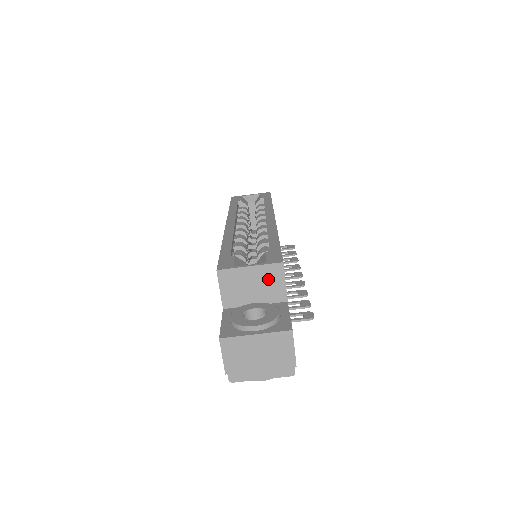
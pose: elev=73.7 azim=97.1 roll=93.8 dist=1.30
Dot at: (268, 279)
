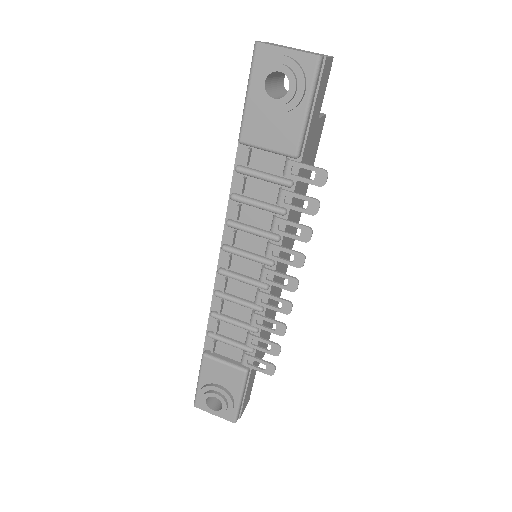
Dot at: occluded
